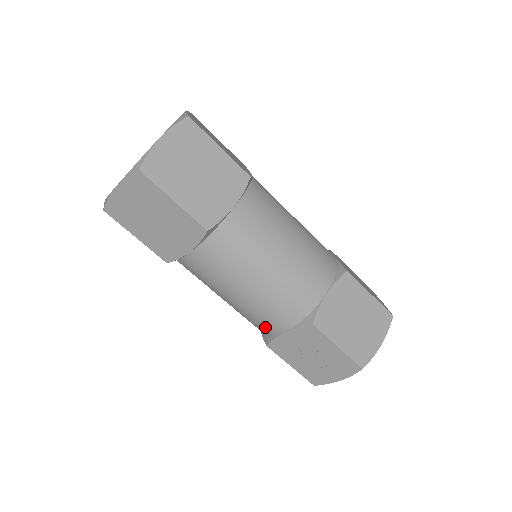
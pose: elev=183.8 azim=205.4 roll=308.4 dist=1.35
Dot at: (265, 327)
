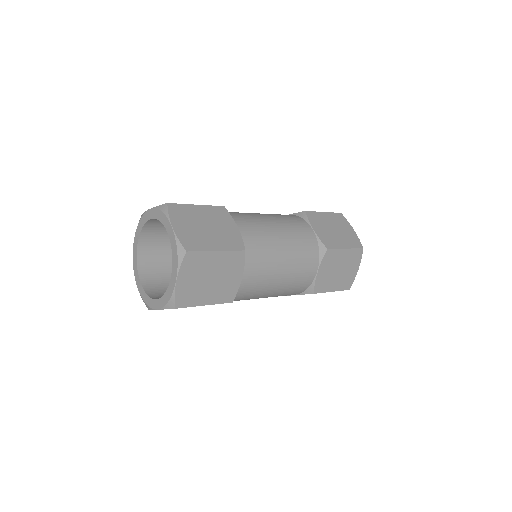
Dot at: occluded
